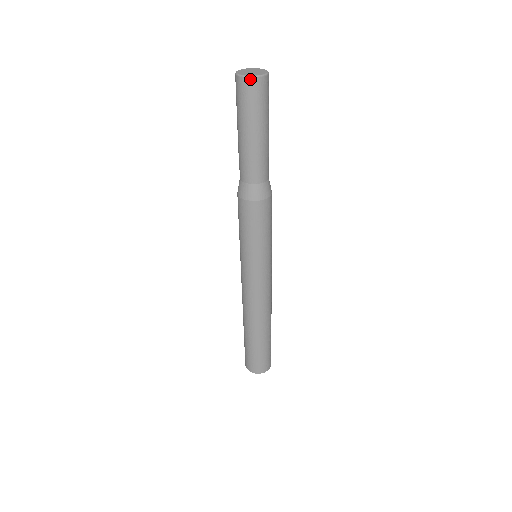
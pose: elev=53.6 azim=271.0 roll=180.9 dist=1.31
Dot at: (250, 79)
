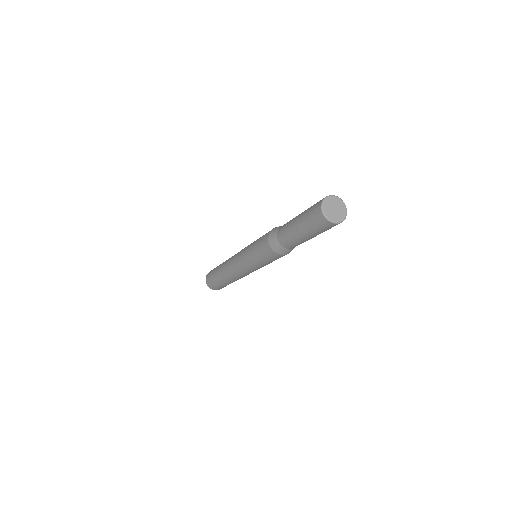
Dot at: (329, 222)
